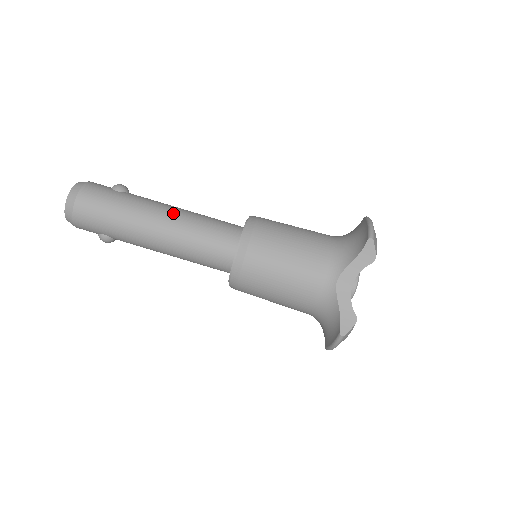
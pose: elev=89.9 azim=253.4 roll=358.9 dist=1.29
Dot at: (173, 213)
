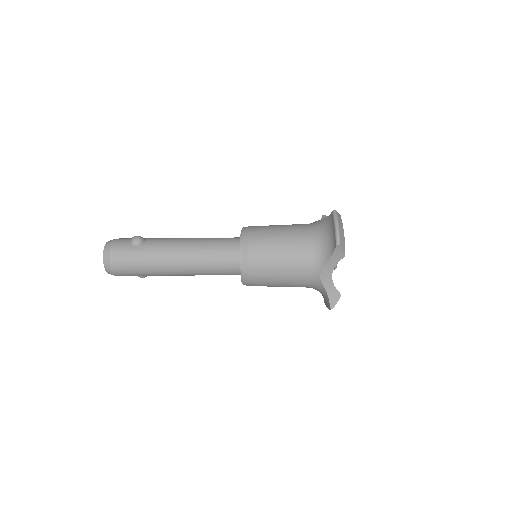
Dot at: (184, 252)
